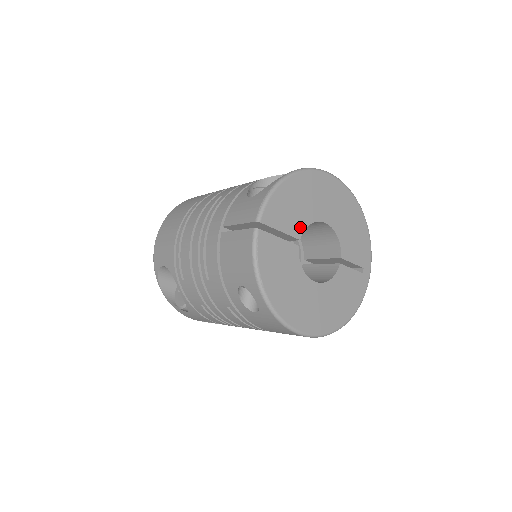
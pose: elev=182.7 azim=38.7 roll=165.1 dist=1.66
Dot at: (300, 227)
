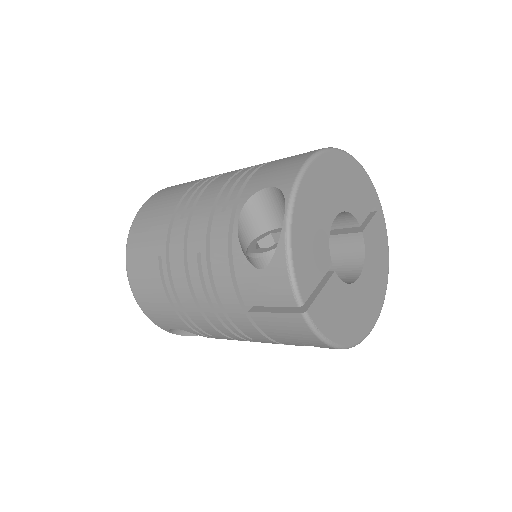
Dot at: (326, 254)
